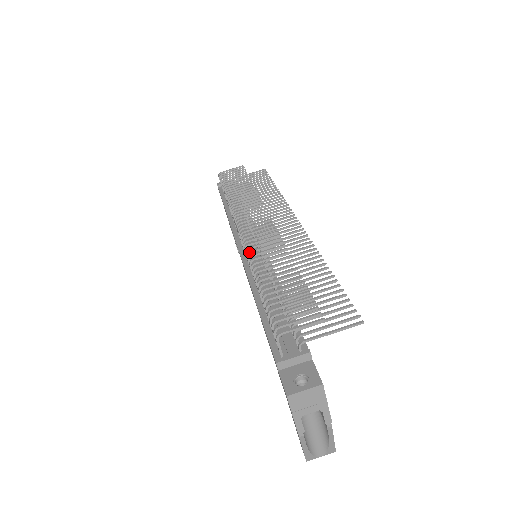
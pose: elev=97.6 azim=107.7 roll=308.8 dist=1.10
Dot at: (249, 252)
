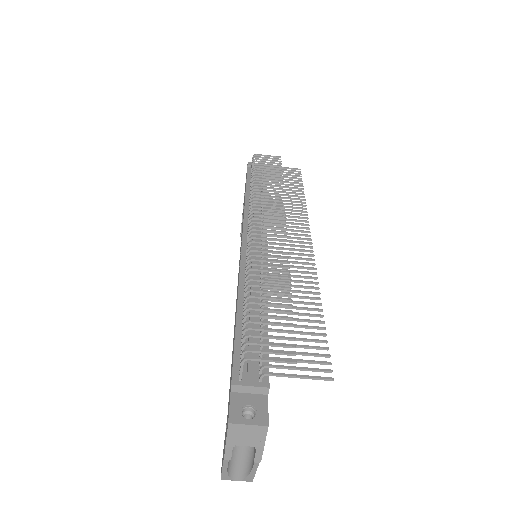
Dot at: (251, 254)
